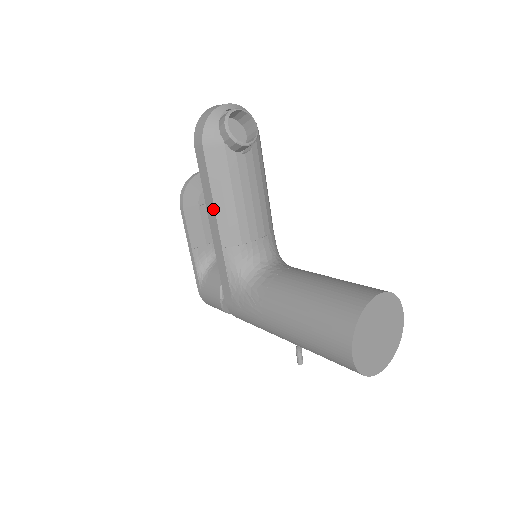
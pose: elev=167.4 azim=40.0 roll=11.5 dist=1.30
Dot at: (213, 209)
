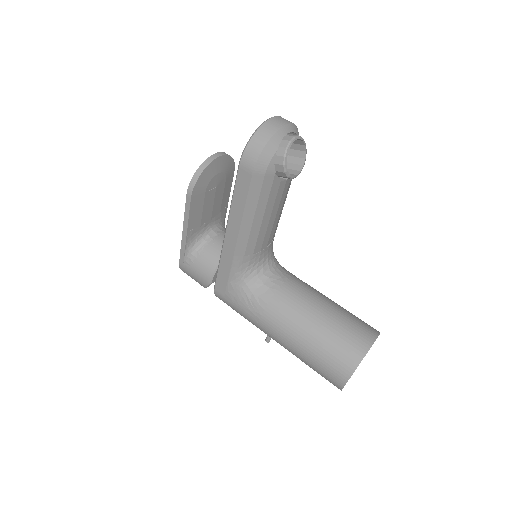
Dot at: (238, 225)
